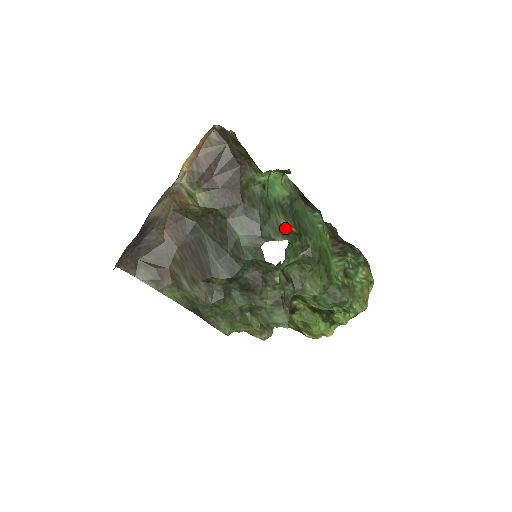
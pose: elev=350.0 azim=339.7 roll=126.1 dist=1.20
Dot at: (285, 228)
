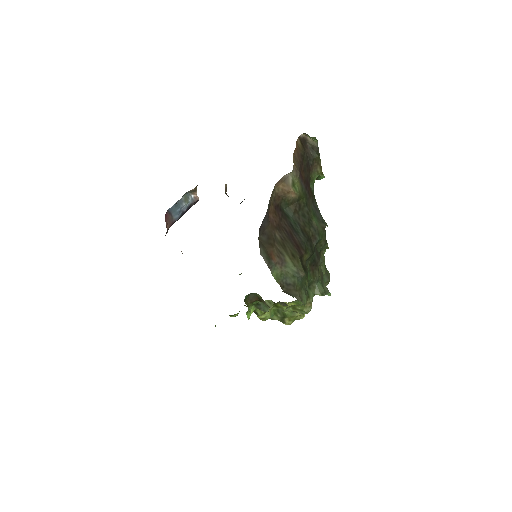
Dot at: occluded
